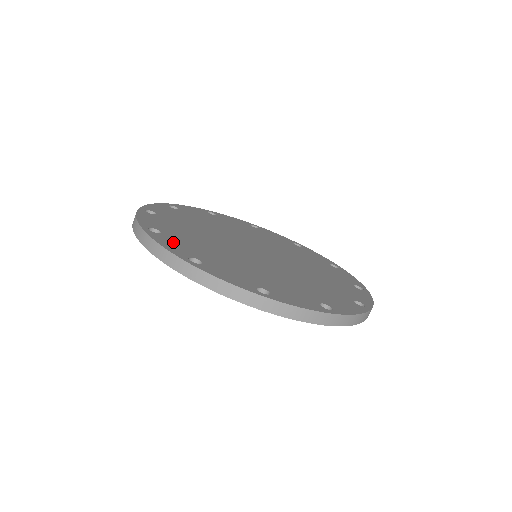
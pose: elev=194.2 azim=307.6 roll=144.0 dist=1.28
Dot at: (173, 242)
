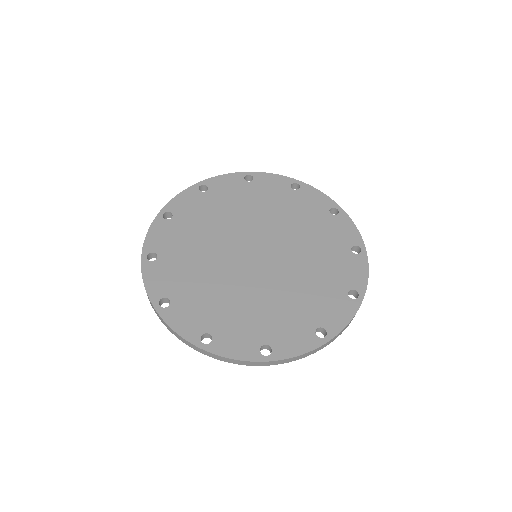
Dot at: (160, 274)
